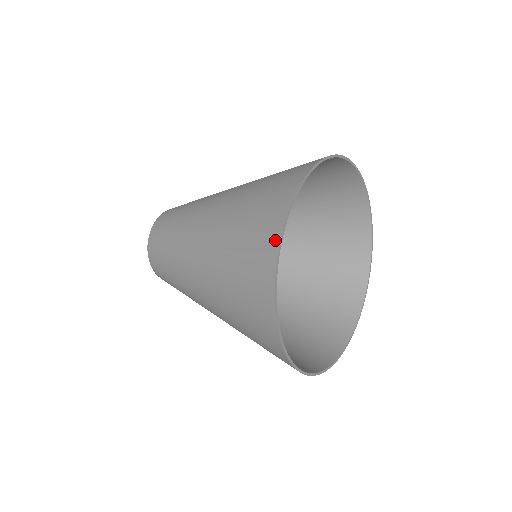
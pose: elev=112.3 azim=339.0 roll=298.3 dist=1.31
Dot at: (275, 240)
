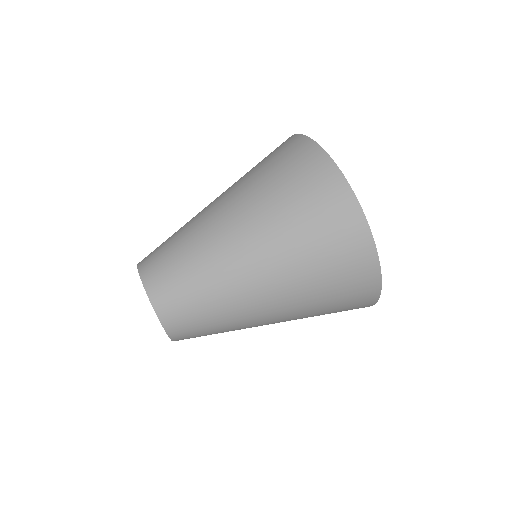
Dot at: (353, 205)
